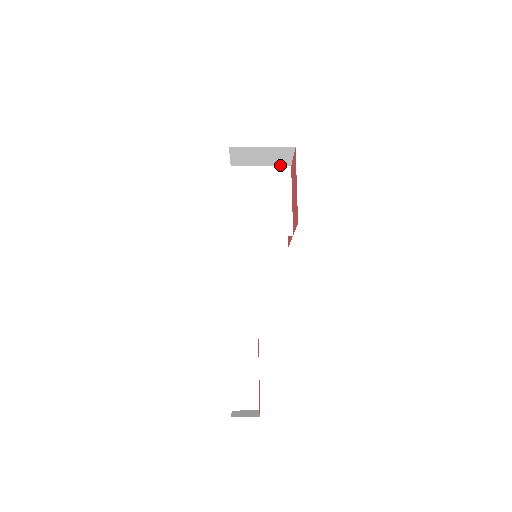
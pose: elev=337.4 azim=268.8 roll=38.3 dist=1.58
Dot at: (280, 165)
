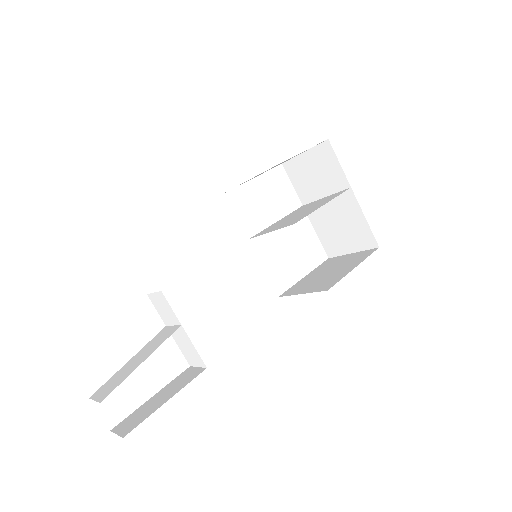
Dot at: (340, 189)
